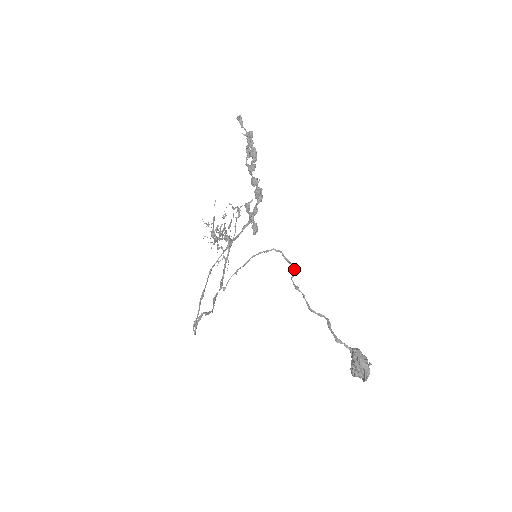
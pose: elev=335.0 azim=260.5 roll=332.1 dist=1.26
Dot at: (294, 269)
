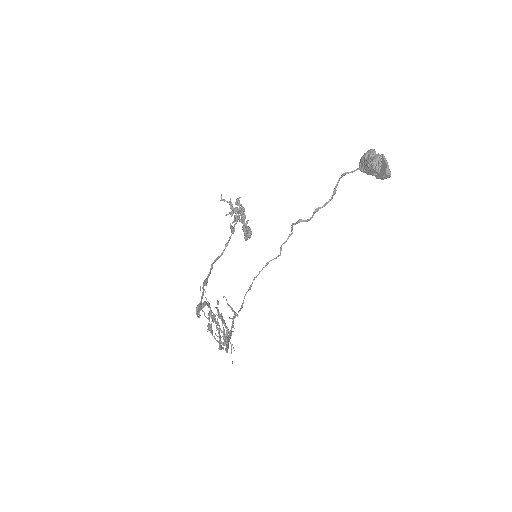
Dot at: (292, 228)
